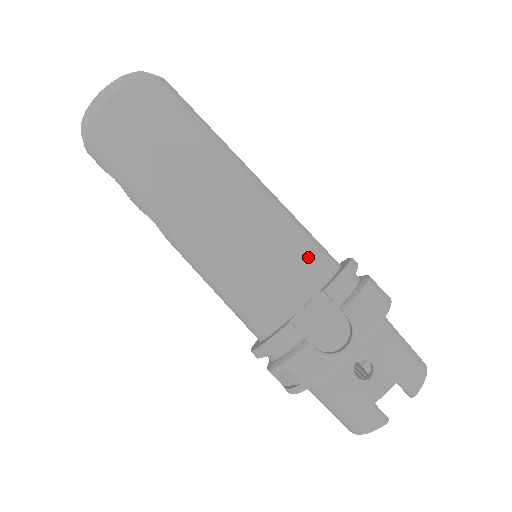
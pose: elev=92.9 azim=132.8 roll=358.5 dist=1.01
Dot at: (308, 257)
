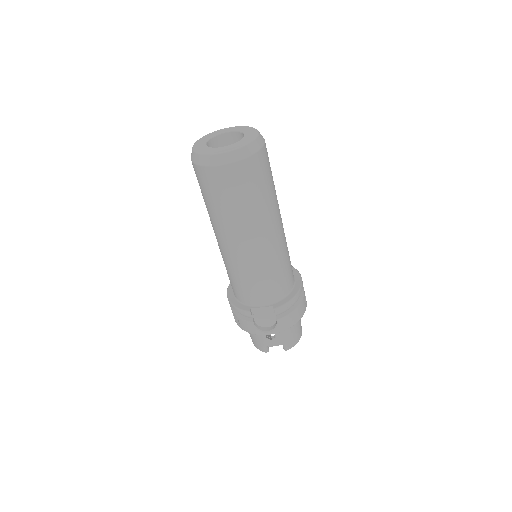
Dot at: (278, 287)
